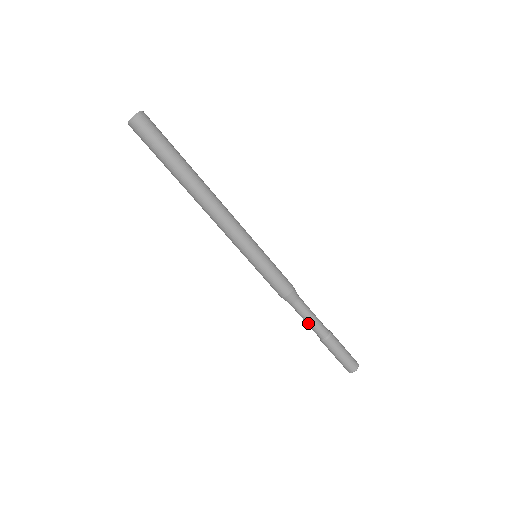
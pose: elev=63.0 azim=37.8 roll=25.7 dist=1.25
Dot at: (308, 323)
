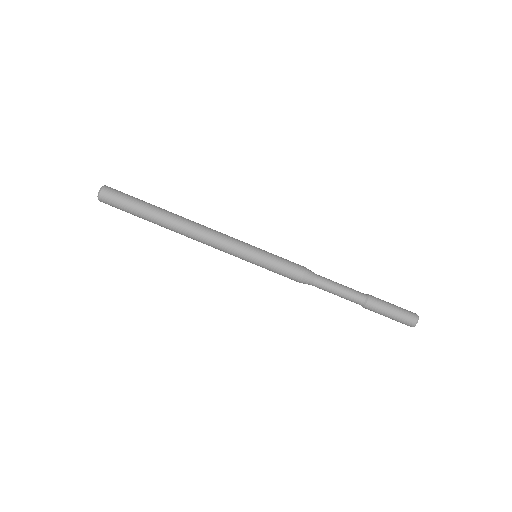
Dot at: (339, 296)
